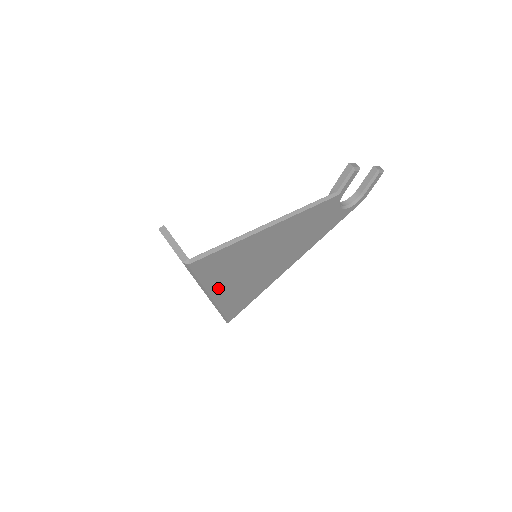
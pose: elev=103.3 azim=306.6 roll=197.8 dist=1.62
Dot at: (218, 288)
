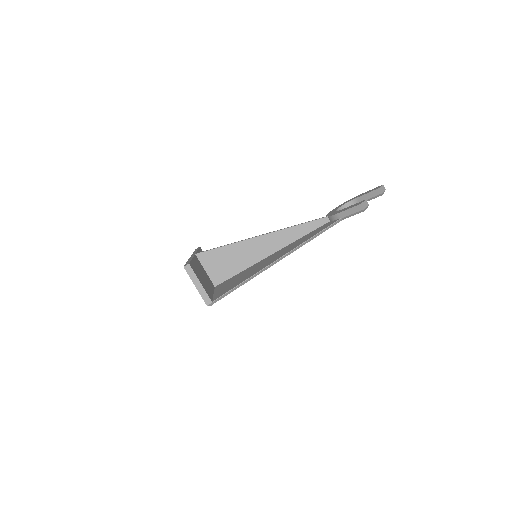
Dot at: occluded
